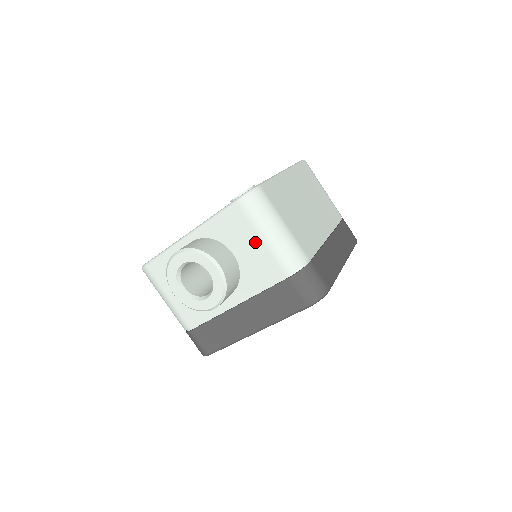
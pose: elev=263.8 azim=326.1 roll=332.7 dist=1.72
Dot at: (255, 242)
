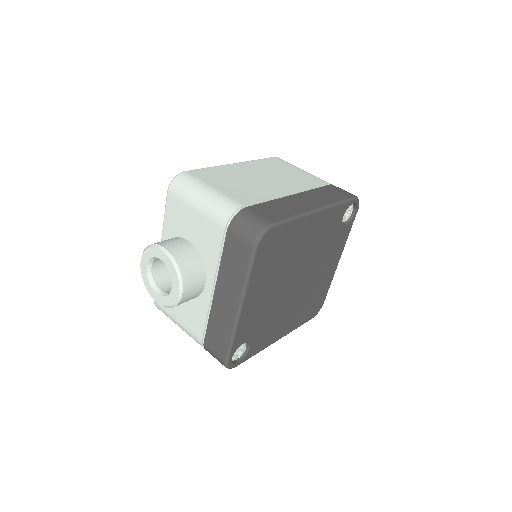
Dot at: (193, 216)
